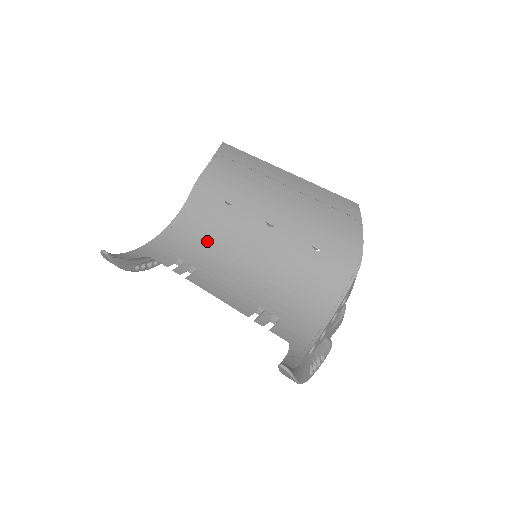
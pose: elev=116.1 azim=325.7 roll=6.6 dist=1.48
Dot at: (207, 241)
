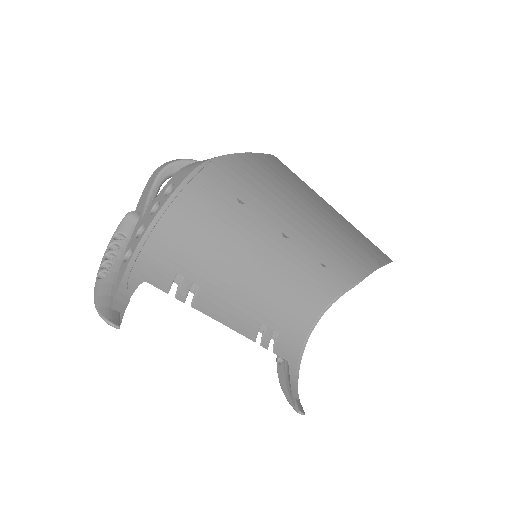
Dot at: (206, 243)
